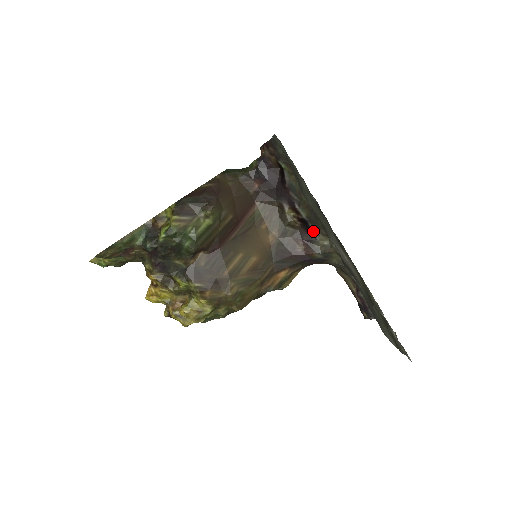
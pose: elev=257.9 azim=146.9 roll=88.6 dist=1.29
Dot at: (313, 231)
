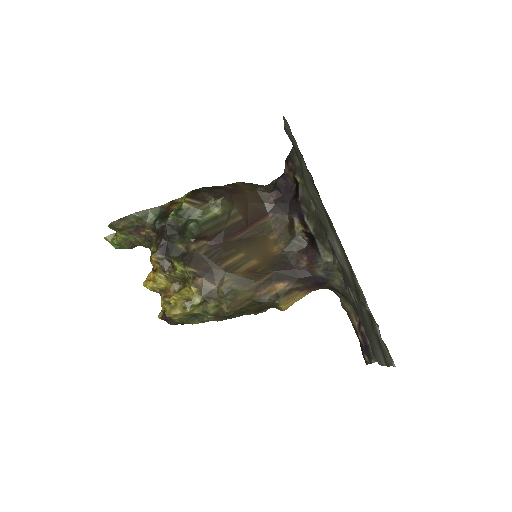
Dot at: (318, 247)
